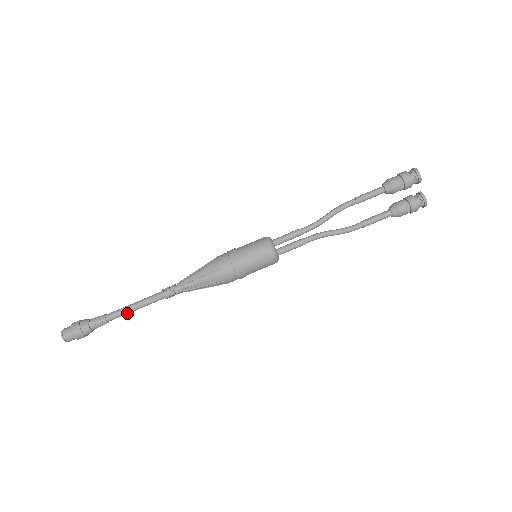
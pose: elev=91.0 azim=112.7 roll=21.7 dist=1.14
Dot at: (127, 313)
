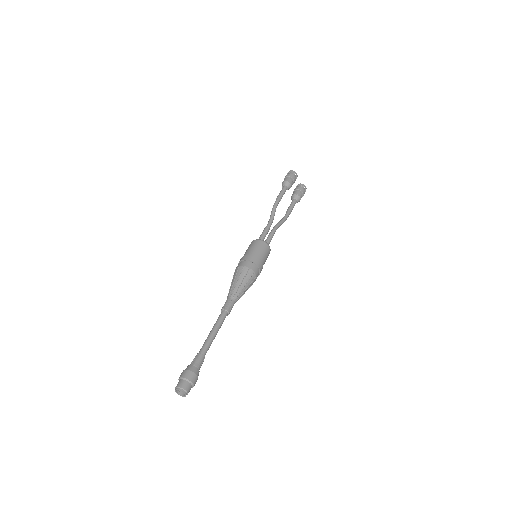
Dot at: (212, 341)
